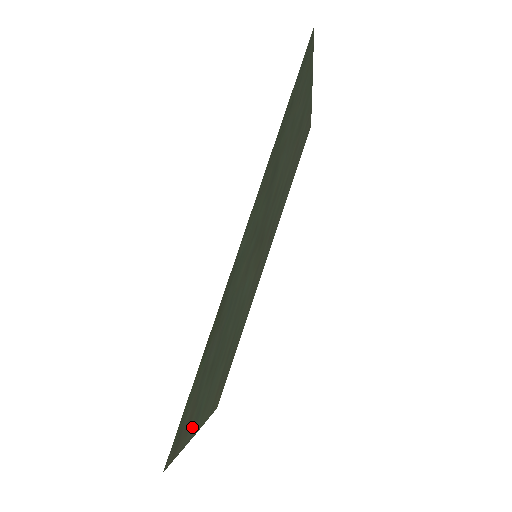
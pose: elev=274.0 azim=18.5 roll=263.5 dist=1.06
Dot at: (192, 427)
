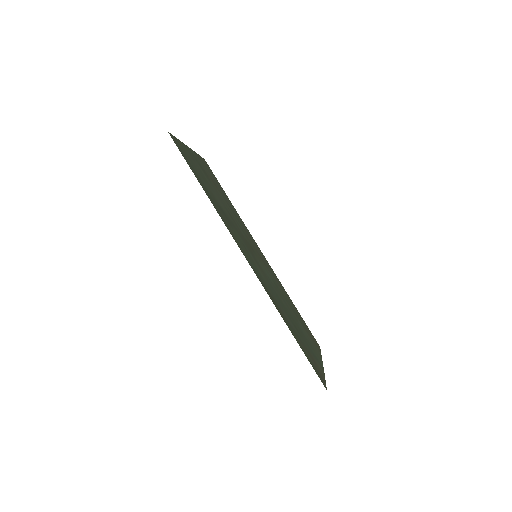
Dot at: (318, 363)
